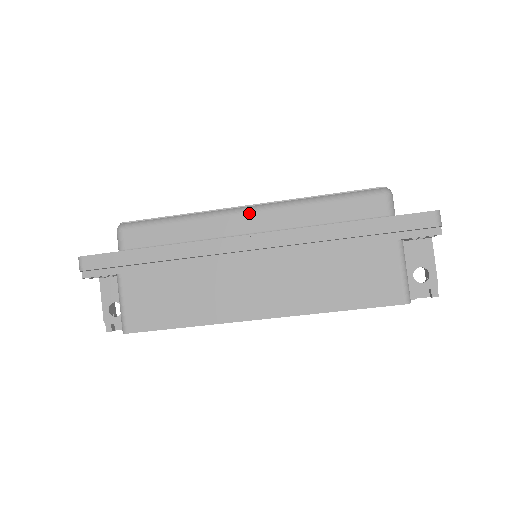
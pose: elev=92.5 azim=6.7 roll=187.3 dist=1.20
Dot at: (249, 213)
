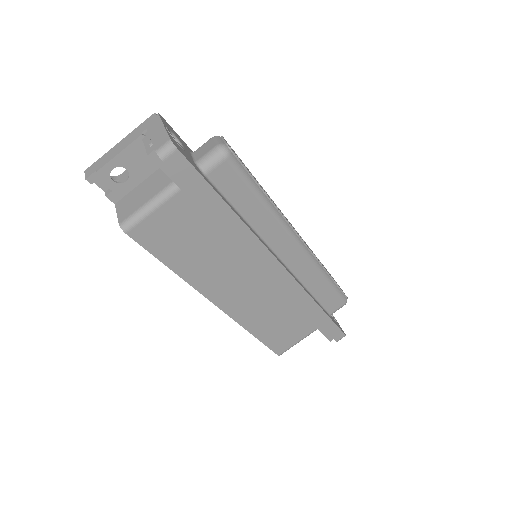
Dot at: (297, 247)
